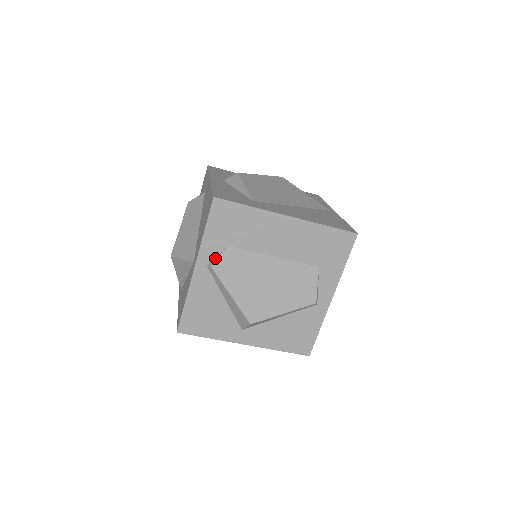
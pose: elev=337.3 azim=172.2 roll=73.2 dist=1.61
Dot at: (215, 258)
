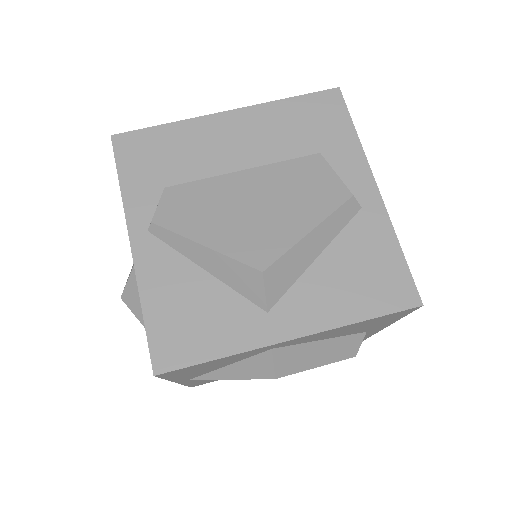
Dot at: (154, 212)
